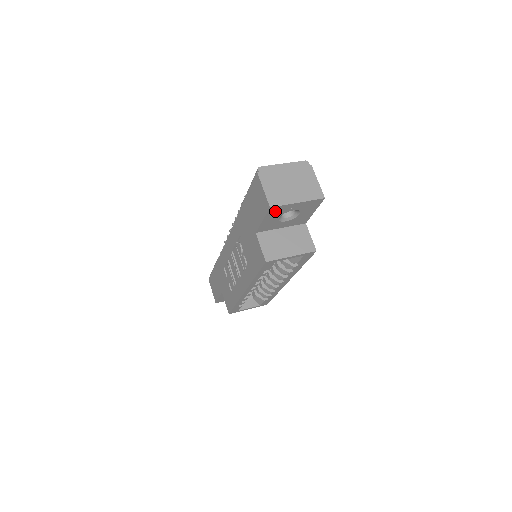
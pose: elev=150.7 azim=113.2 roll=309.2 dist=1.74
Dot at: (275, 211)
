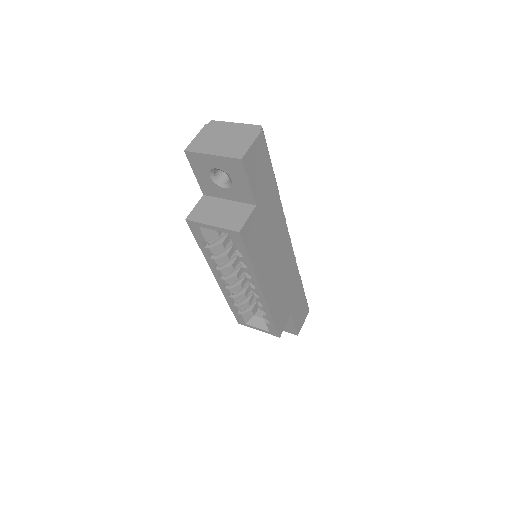
Dot at: (196, 161)
